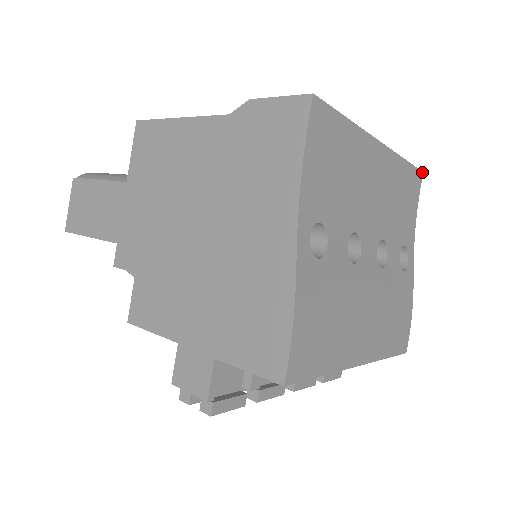
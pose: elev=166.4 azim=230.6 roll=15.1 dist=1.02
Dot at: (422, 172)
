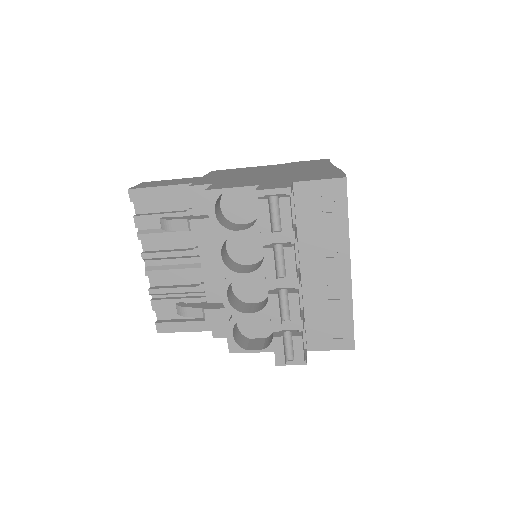
Dot at: occluded
